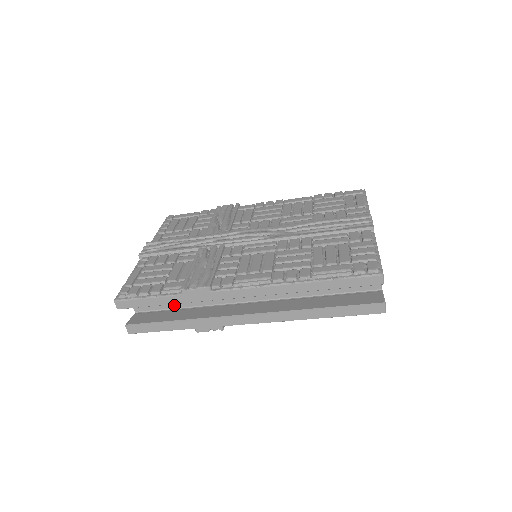
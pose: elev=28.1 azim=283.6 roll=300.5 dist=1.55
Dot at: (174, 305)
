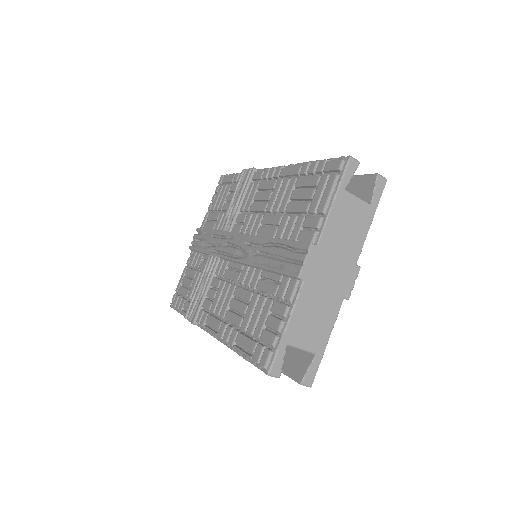
Dot at: occluded
